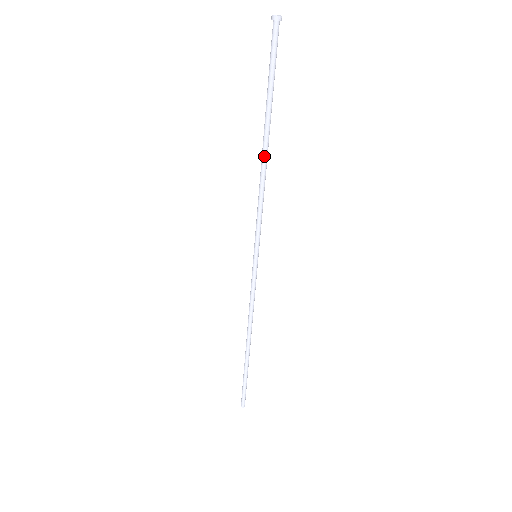
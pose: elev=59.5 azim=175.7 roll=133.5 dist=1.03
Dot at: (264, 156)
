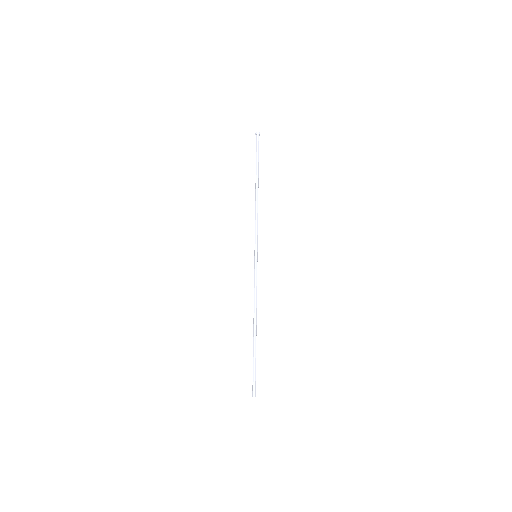
Dot at: (257, 194)
